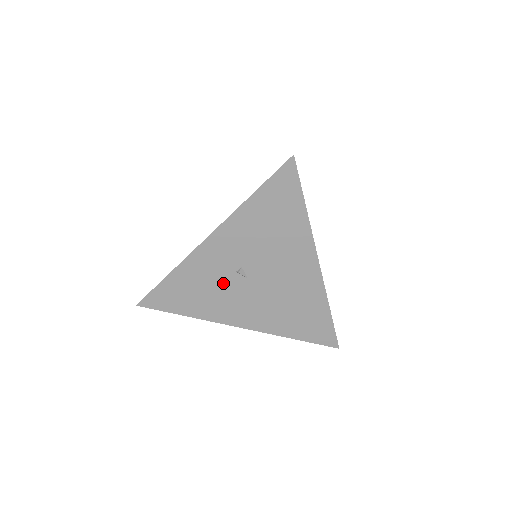
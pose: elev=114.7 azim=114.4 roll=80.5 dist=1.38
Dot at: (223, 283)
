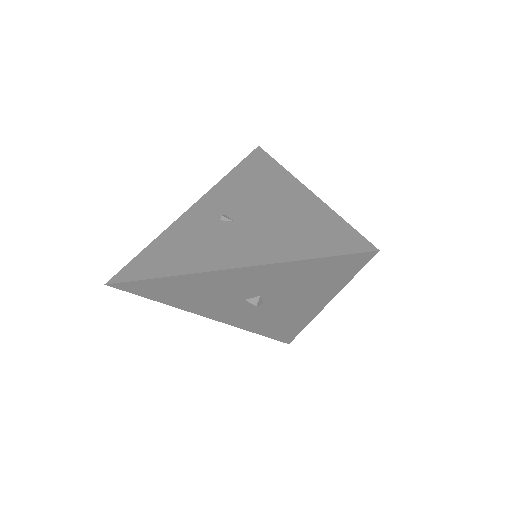
Dot at: (206, 233)
